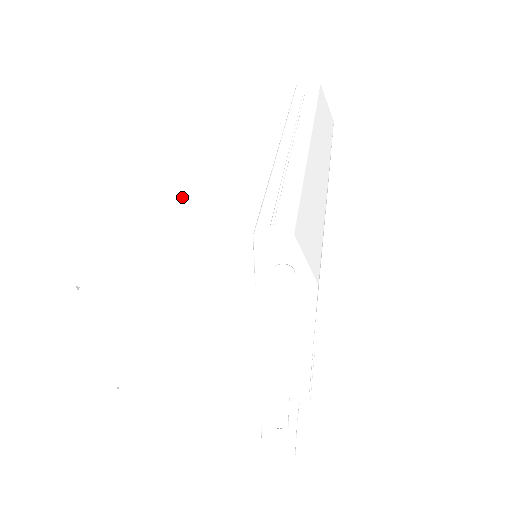
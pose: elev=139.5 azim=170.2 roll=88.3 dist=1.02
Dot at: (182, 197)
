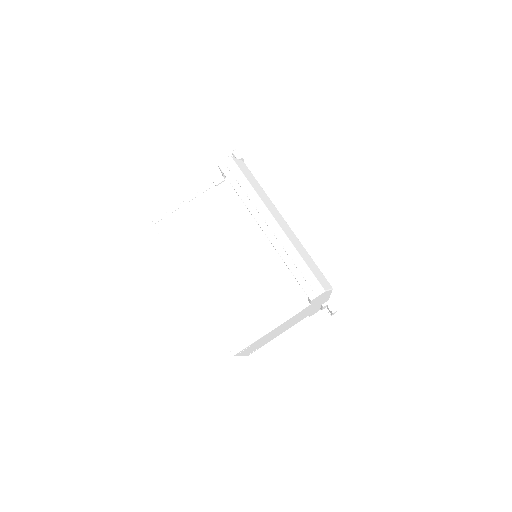
Dot at: (230, 279)
